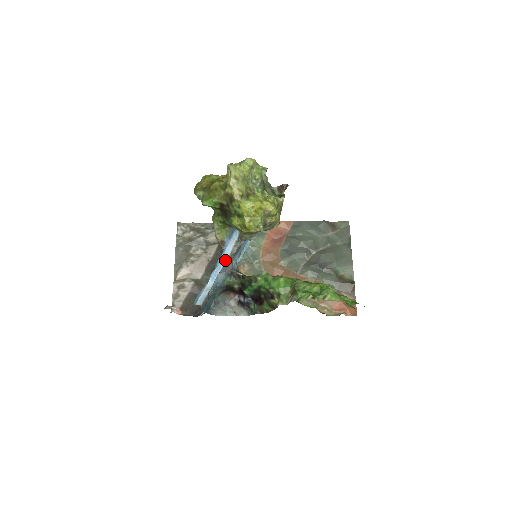
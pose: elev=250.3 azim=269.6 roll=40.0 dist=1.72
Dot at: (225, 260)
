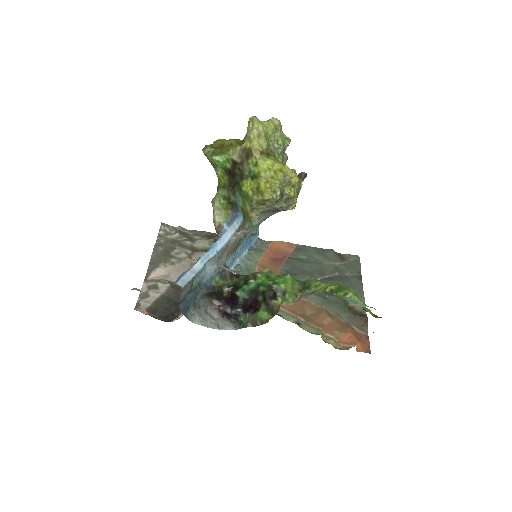
Dot at: (220, 247)
